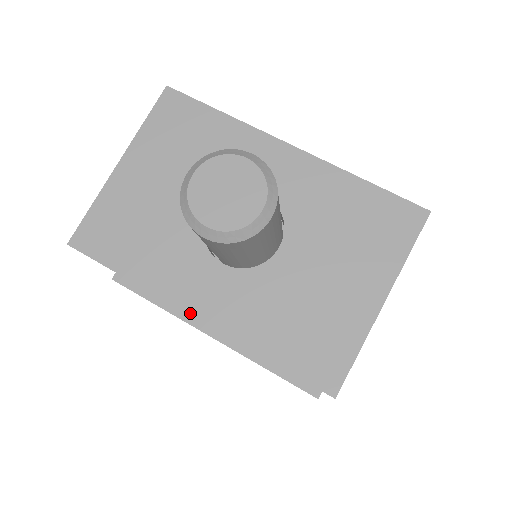
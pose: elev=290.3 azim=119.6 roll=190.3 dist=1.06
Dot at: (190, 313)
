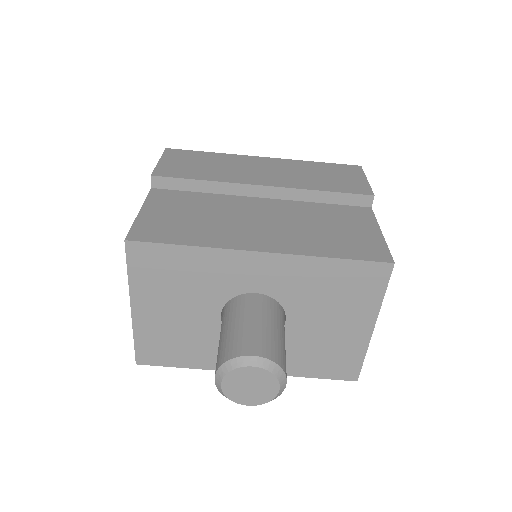
Dot at: occluded
